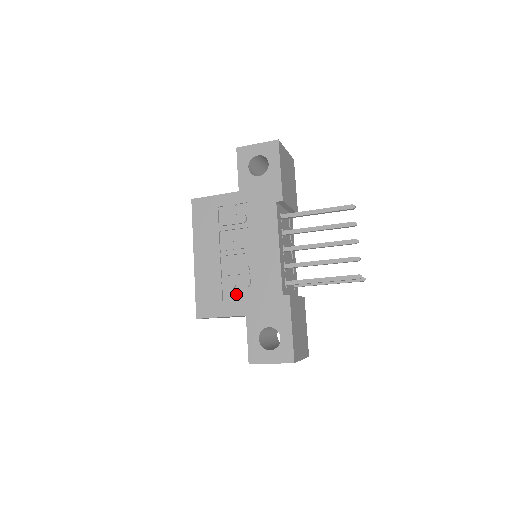
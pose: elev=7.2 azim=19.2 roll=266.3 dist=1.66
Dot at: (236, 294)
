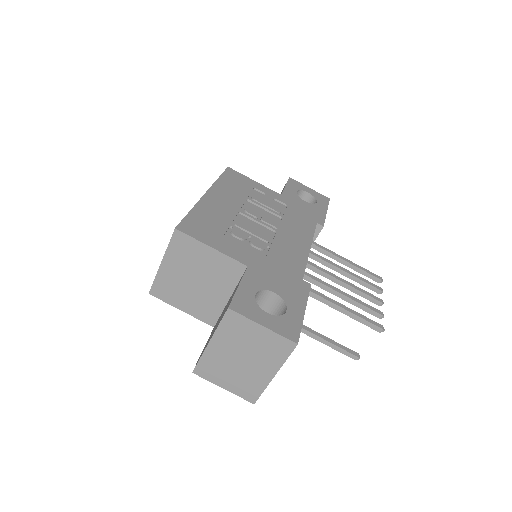
Dot at: (242, 245)
